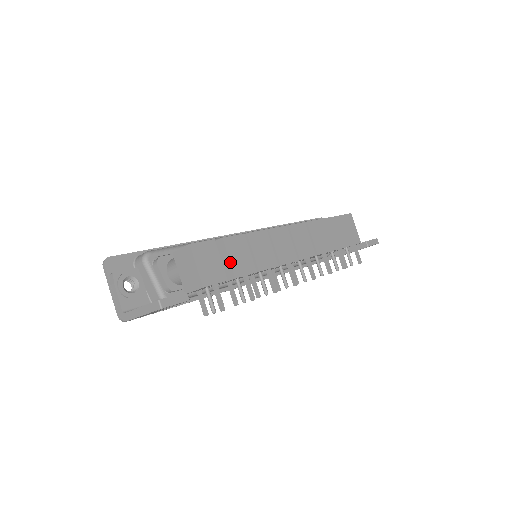
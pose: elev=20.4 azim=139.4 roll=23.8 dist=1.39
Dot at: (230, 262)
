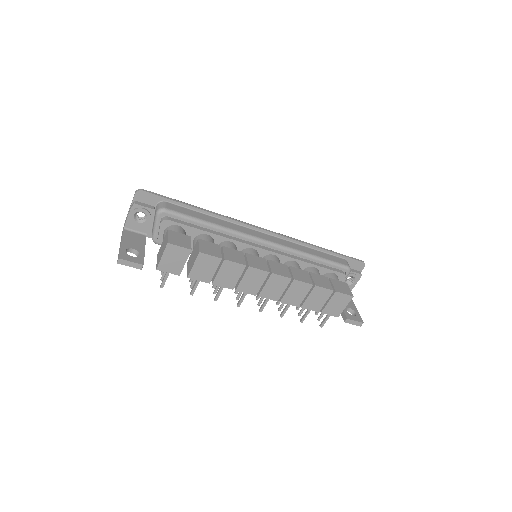
Dot at: (192, 268)
